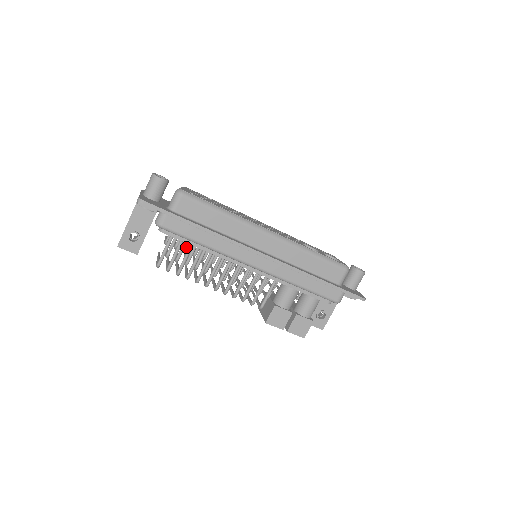
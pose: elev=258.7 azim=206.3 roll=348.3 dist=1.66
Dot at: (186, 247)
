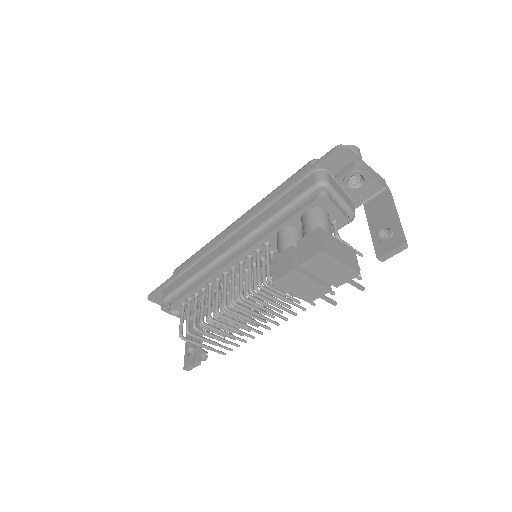
Dot at: occluded
